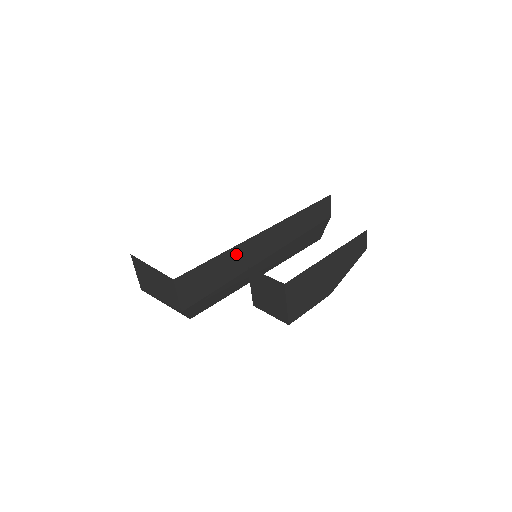
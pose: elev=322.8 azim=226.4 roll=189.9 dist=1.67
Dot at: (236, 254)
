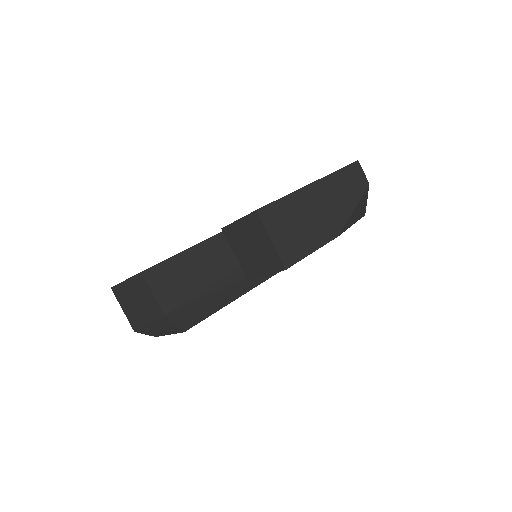
Dot at: (221, 244)
